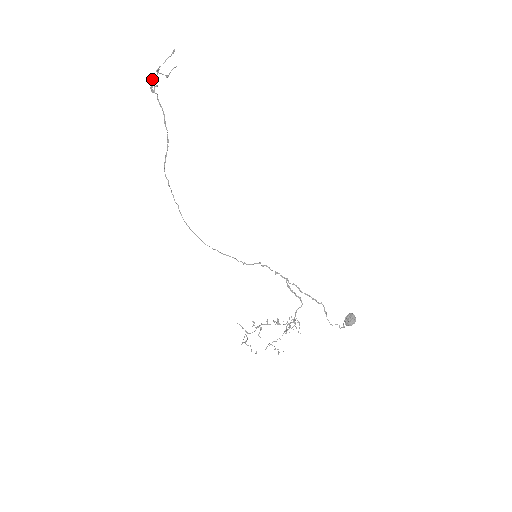
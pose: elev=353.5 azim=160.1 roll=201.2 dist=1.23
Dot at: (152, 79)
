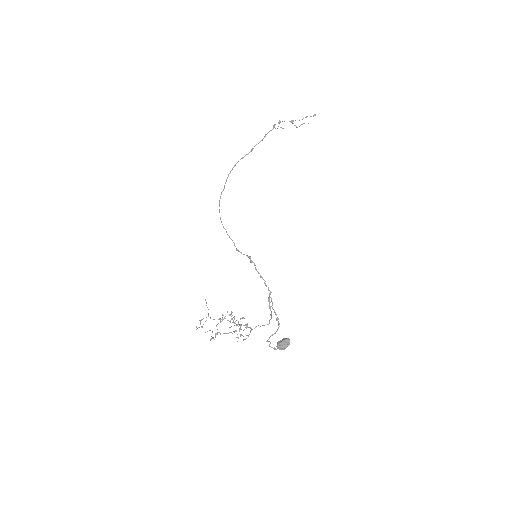
Dot at: (280, 121)
